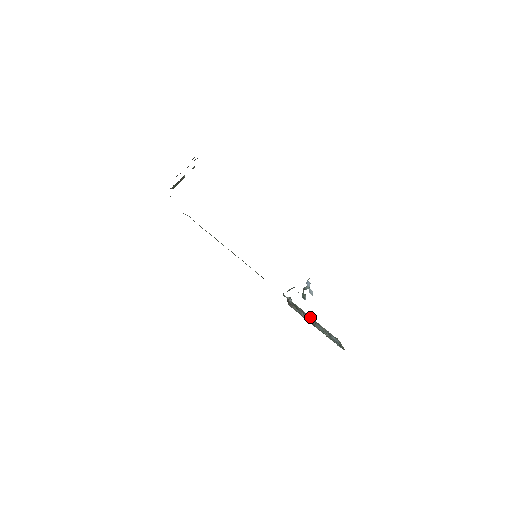
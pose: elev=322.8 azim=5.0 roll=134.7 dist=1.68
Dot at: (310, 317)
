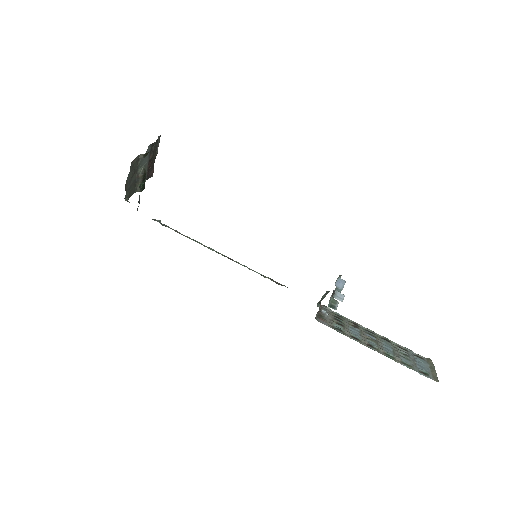
Dot at: (372, 332)
